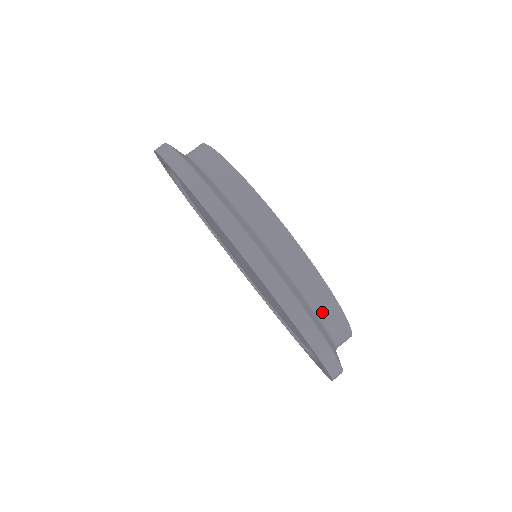
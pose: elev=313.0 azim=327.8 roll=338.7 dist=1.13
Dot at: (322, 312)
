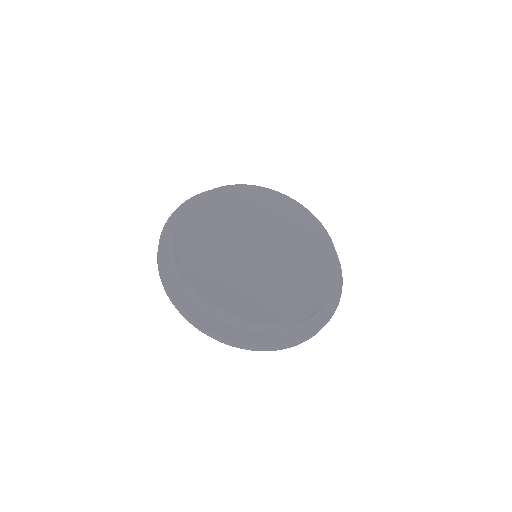
Dot at: (307, 320)
